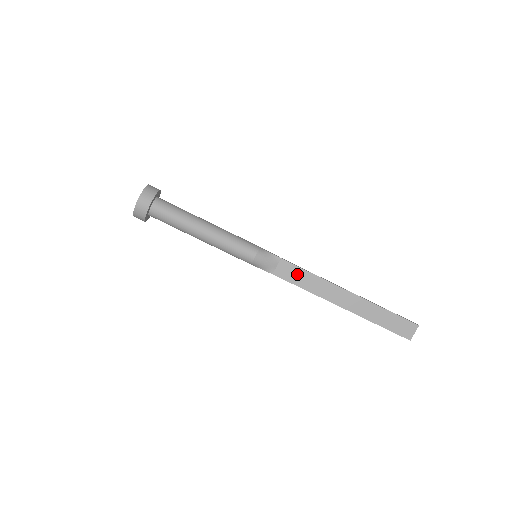
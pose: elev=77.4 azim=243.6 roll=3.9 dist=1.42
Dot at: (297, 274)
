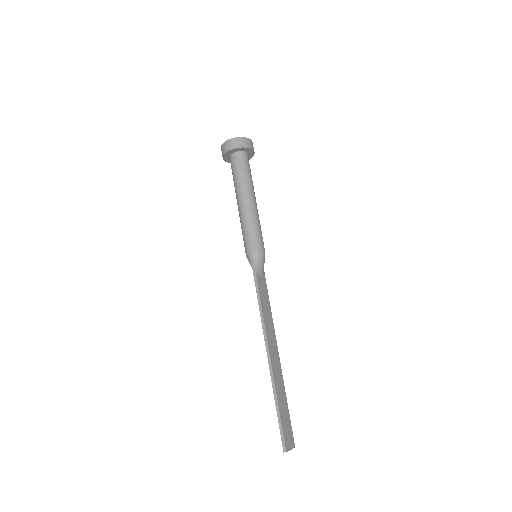
Dot at: (266, 300)
